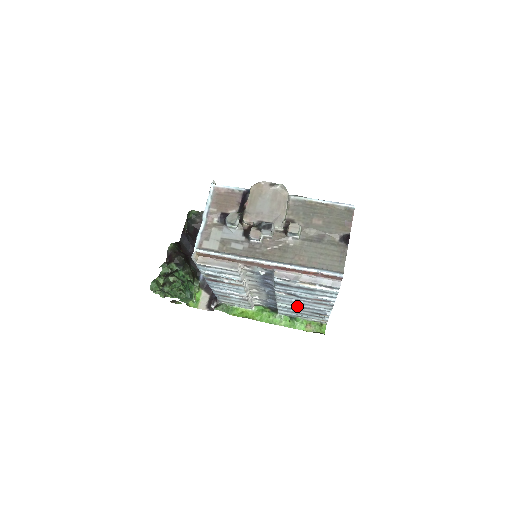
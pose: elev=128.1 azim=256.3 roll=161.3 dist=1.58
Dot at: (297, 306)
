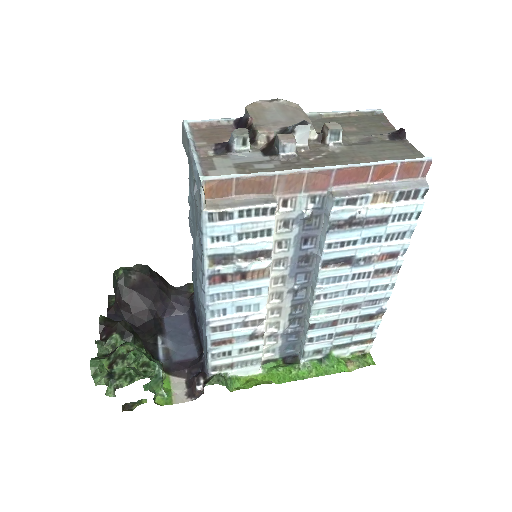
Dot at: (340, 309)
